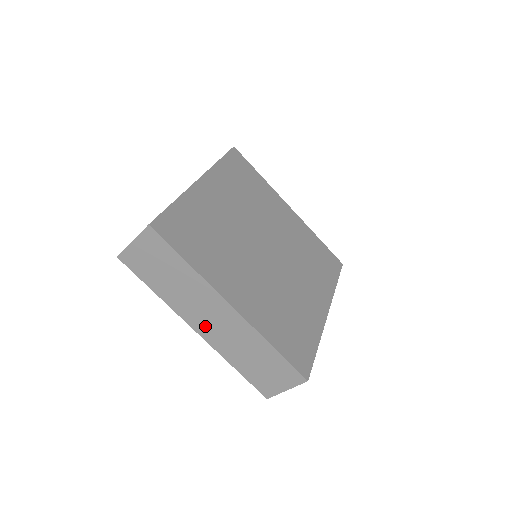
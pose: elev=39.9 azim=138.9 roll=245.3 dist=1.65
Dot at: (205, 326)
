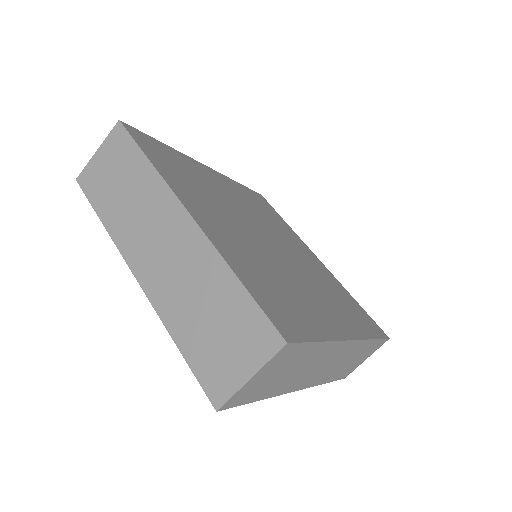
Dot at: (149, 262)
